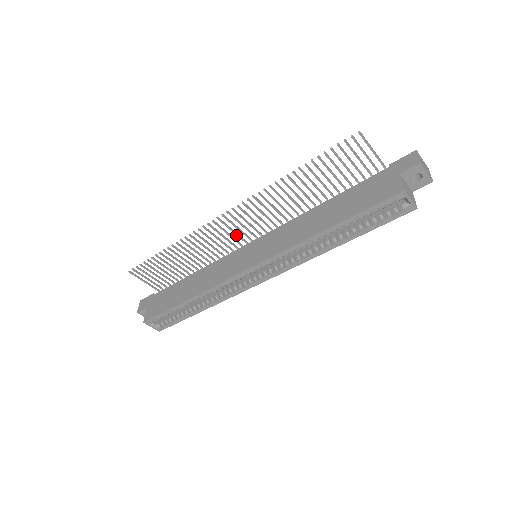
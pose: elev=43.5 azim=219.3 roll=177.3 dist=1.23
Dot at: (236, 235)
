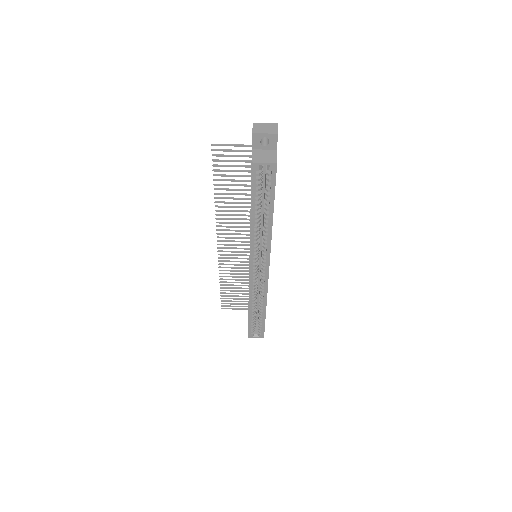
Dot at: occluded
